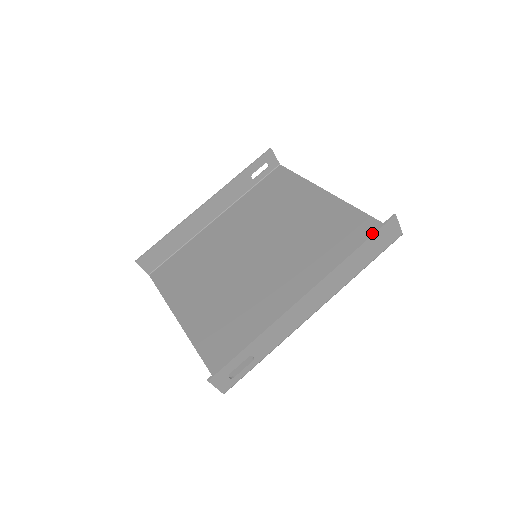
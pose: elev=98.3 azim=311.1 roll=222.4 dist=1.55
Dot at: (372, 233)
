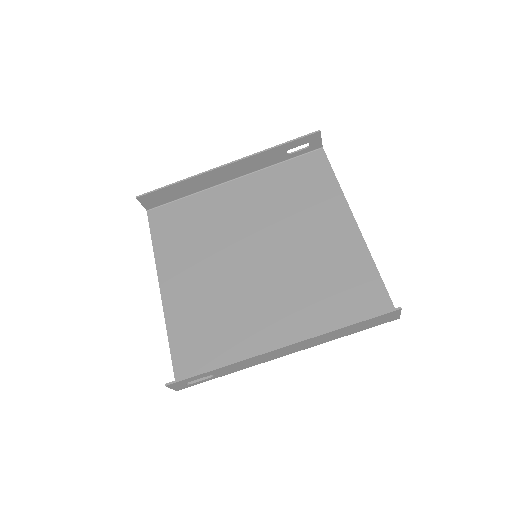
Dot at: (370, 317)
